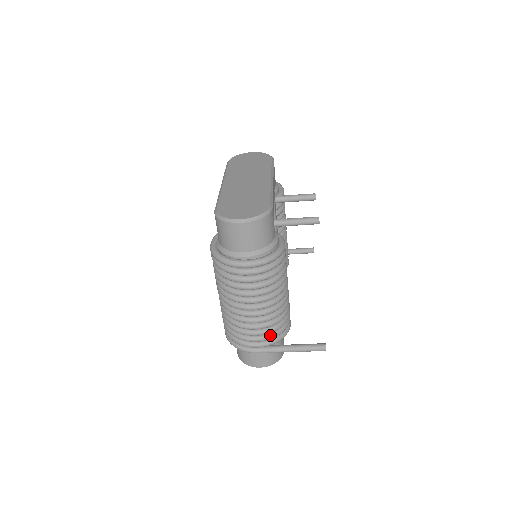
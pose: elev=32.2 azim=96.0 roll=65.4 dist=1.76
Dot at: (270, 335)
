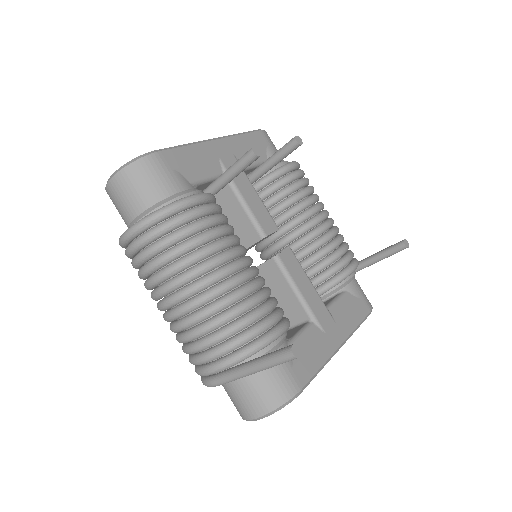
Dot at: (218, 347)
